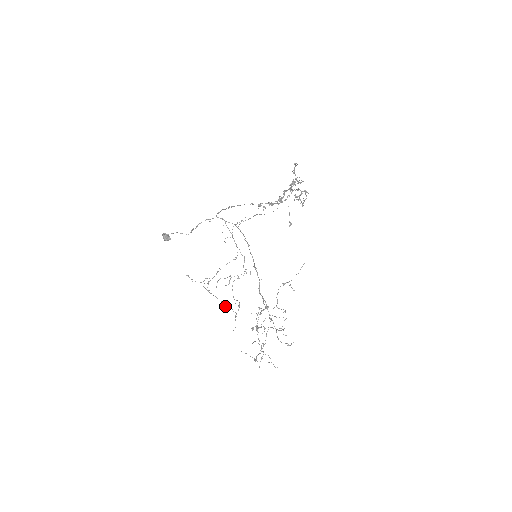
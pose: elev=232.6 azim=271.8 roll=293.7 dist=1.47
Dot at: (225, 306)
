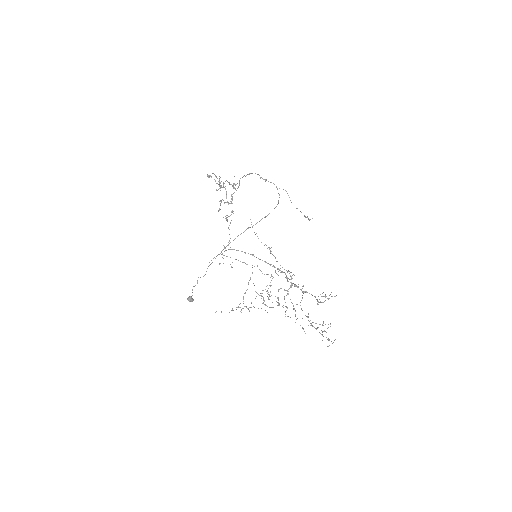
Dot at: occluded
